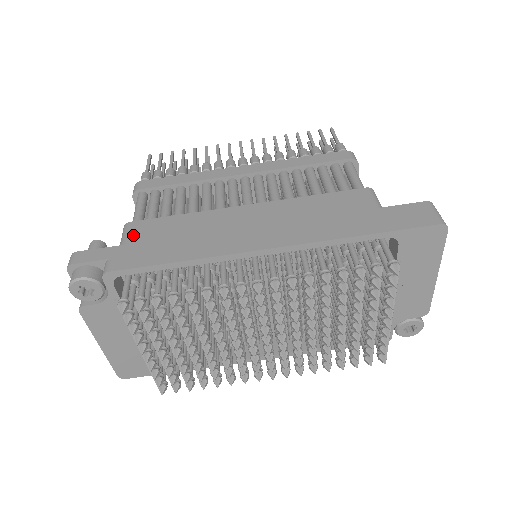
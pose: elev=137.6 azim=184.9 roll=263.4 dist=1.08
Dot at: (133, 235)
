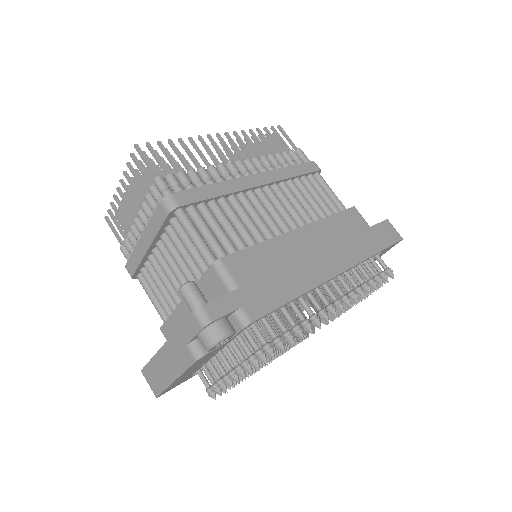
Dot at: (238, 275)
